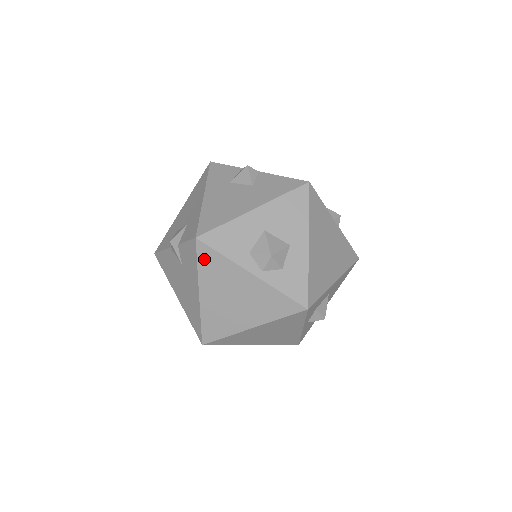
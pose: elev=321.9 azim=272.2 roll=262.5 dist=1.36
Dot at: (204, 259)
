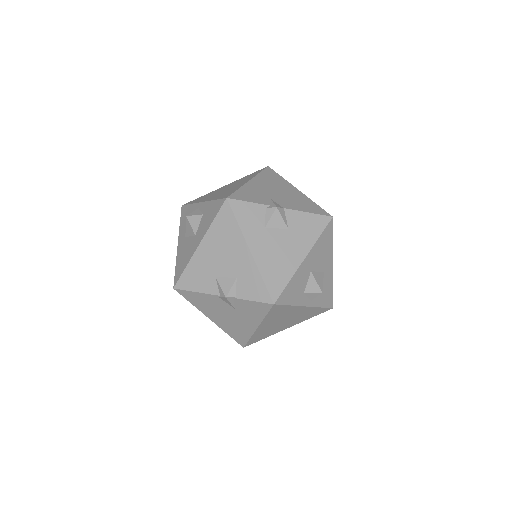
Dot at: (274, 312)
